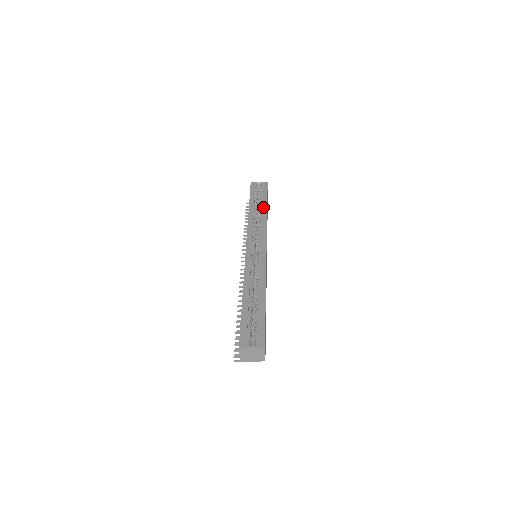
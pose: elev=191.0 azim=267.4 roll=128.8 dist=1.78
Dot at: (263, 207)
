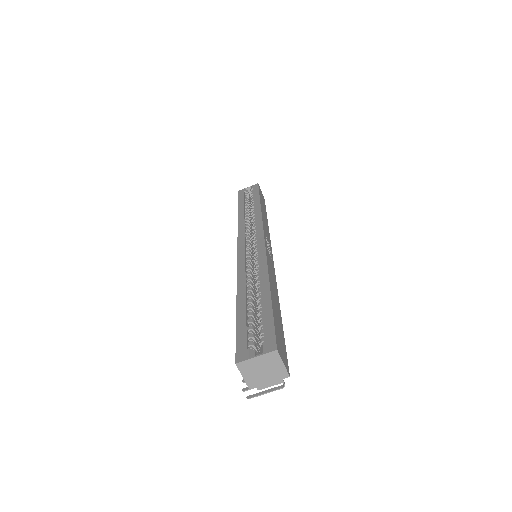
Dot at: (255, 204)
